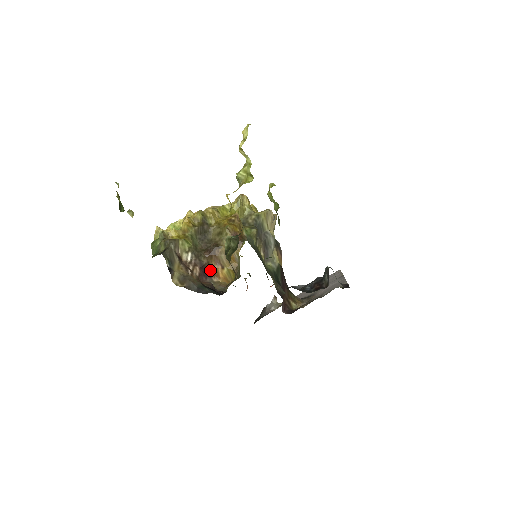
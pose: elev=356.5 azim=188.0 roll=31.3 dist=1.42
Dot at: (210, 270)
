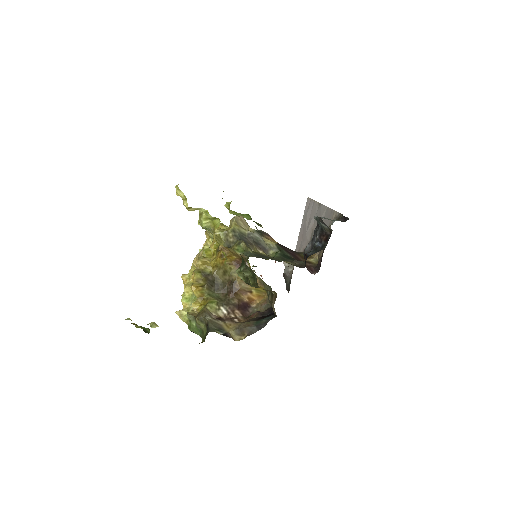
Dot at: (245, 303)
